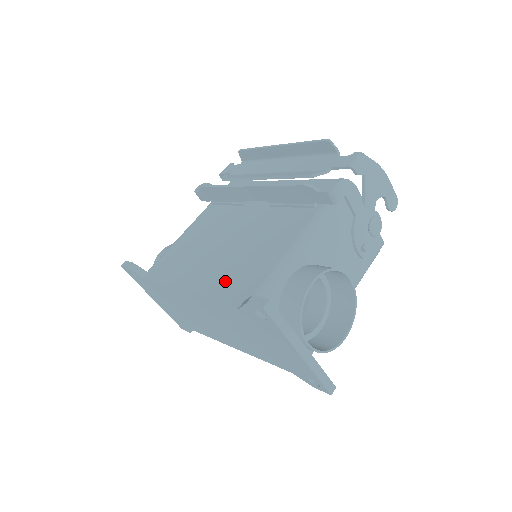
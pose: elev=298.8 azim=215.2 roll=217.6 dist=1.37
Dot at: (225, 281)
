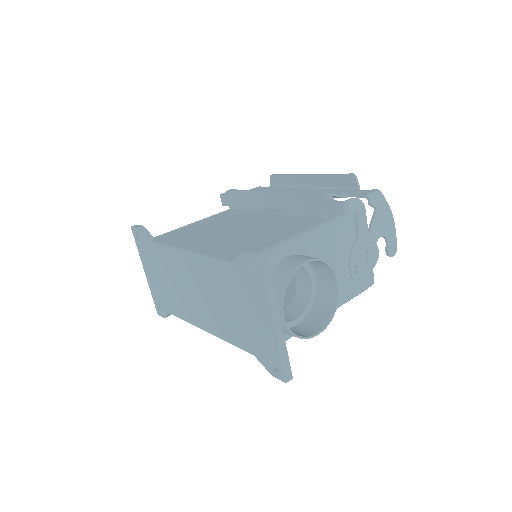
Dot at: (226, 247)
